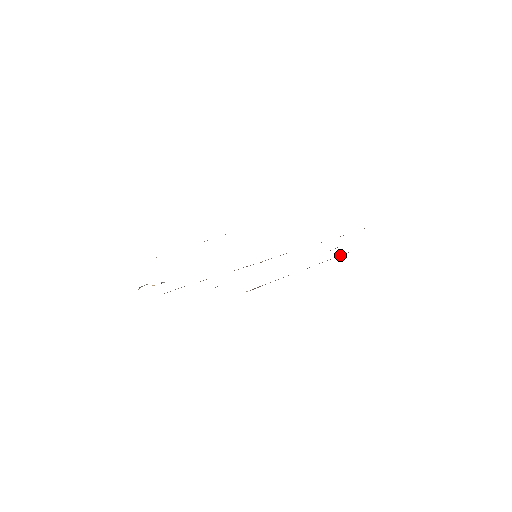
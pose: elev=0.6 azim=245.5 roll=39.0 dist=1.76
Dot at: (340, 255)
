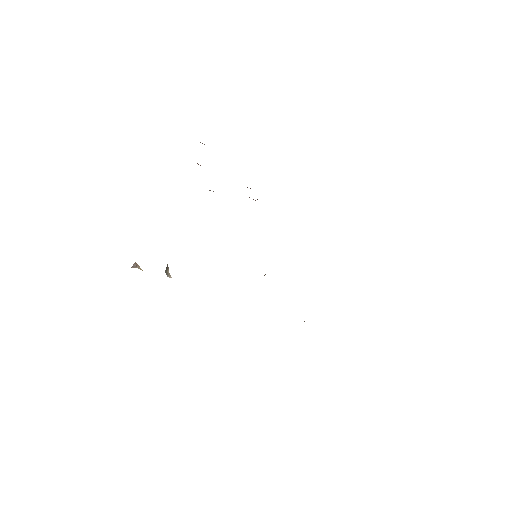
Dot at: occluded
